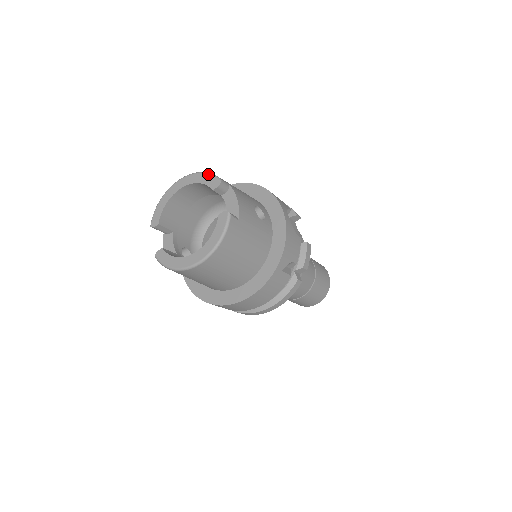
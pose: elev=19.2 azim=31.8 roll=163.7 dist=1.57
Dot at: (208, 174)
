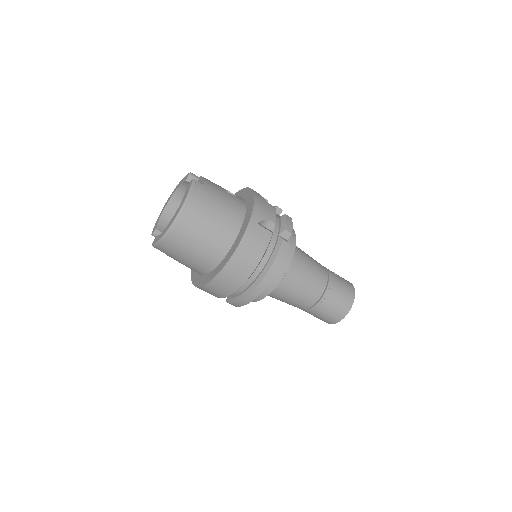
Dot at: occluded
